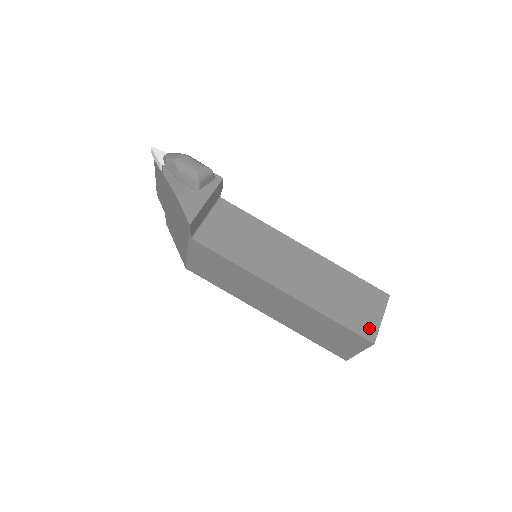
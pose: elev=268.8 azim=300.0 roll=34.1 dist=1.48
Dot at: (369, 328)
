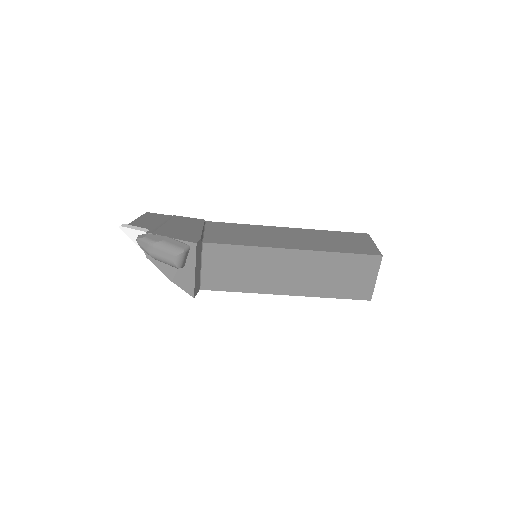
Dot at: (365, 291)
